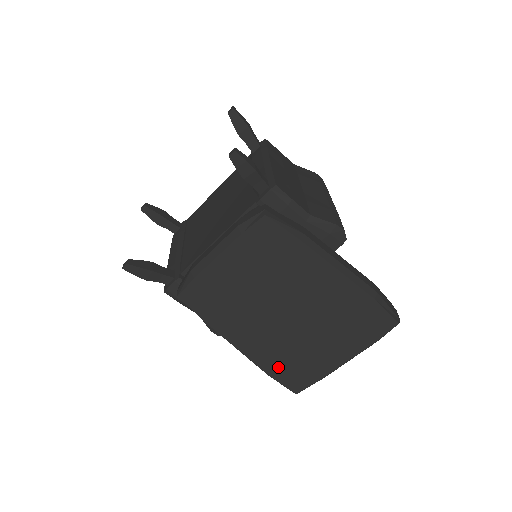
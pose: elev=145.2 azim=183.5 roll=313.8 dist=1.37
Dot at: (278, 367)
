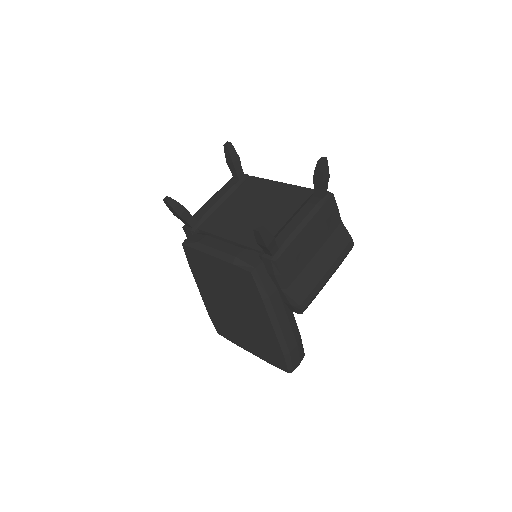
Dot at: (215, 318)
